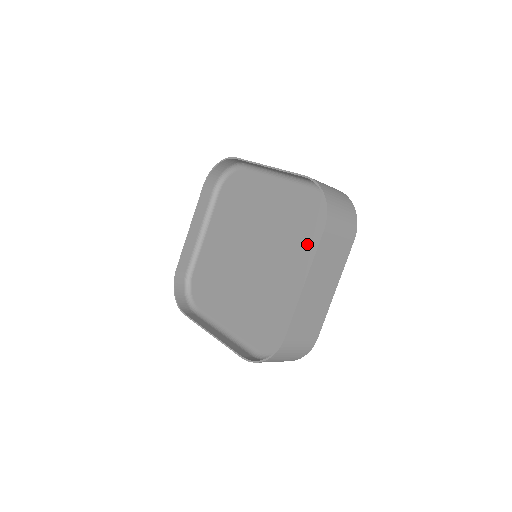
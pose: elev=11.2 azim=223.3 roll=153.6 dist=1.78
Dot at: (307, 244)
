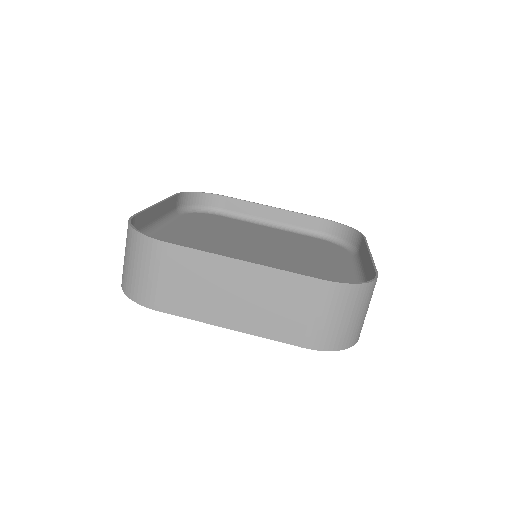
Dot at: (331, 256)
